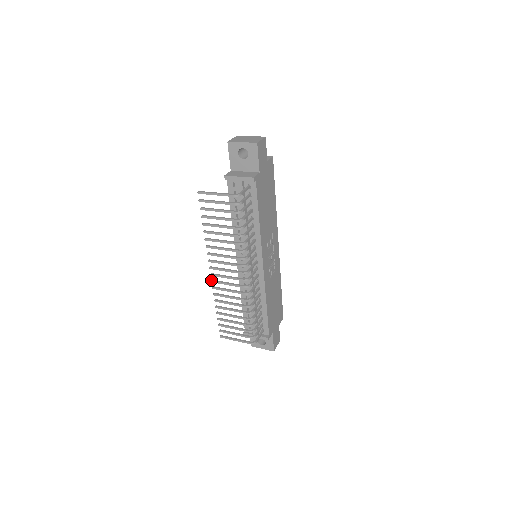
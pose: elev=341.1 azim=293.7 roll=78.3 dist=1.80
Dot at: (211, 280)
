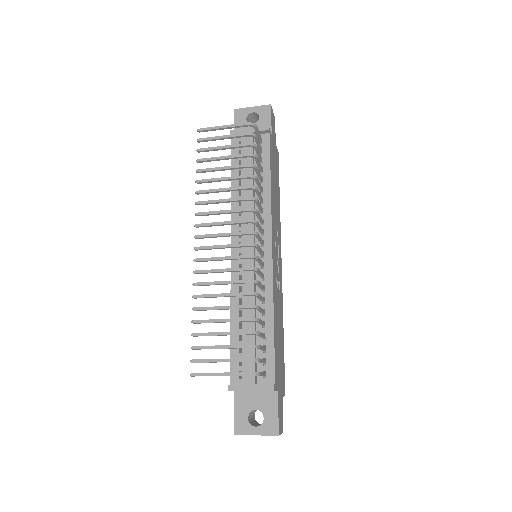
Dot at: occluded
